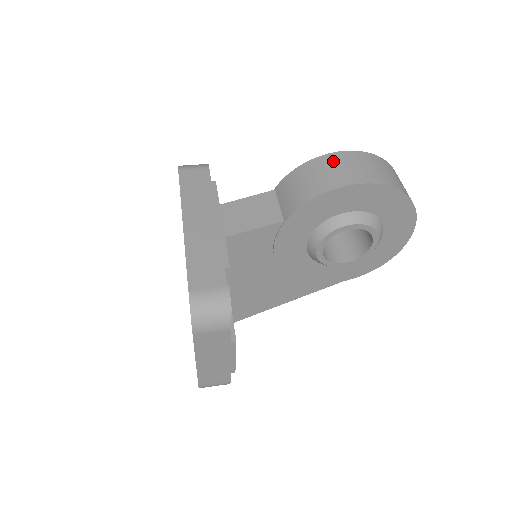
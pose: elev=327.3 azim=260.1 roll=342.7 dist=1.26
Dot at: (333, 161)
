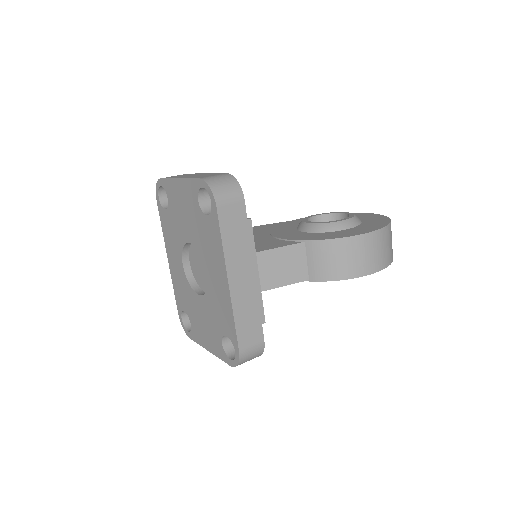
Dot at: (364, 245)
